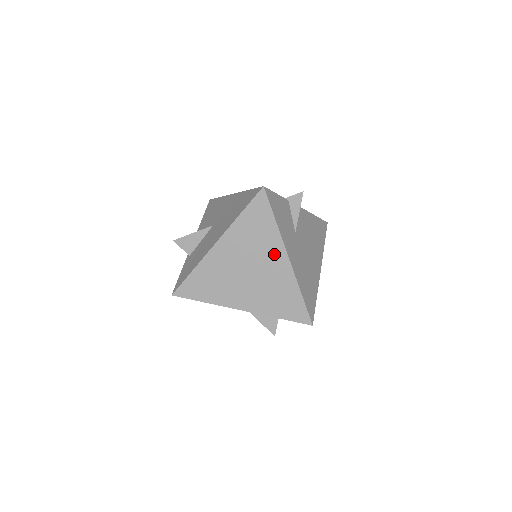
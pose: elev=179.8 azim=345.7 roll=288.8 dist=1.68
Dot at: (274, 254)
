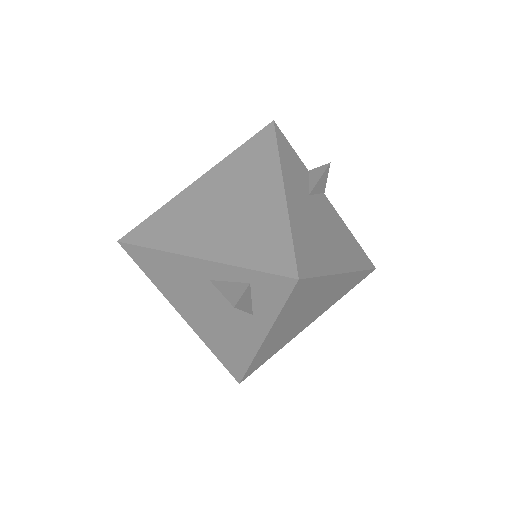
Dot at: (265, 184)
